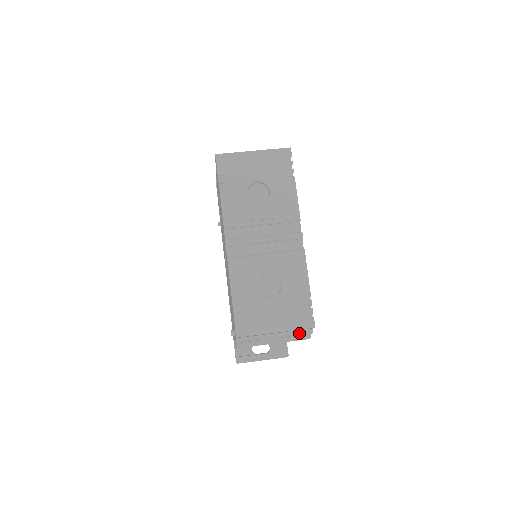
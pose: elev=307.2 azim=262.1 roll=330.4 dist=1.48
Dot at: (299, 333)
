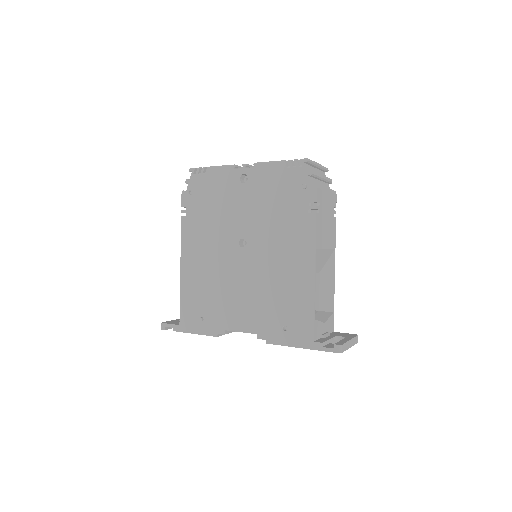
Dot at: (328, 178)
